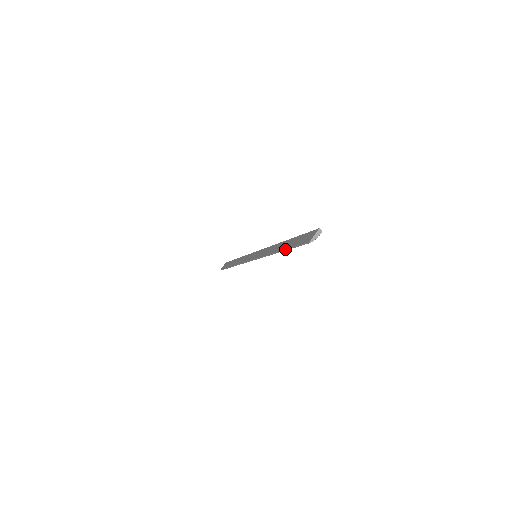
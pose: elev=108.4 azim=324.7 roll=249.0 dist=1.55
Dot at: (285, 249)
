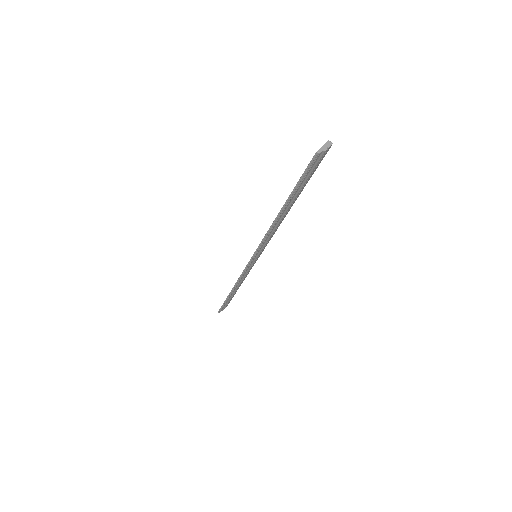
Dot at: occluded
